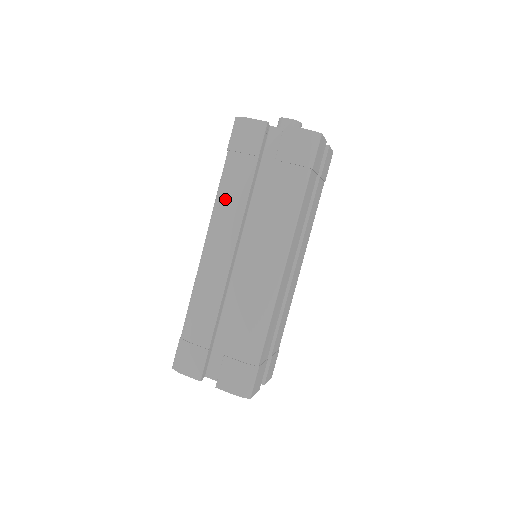
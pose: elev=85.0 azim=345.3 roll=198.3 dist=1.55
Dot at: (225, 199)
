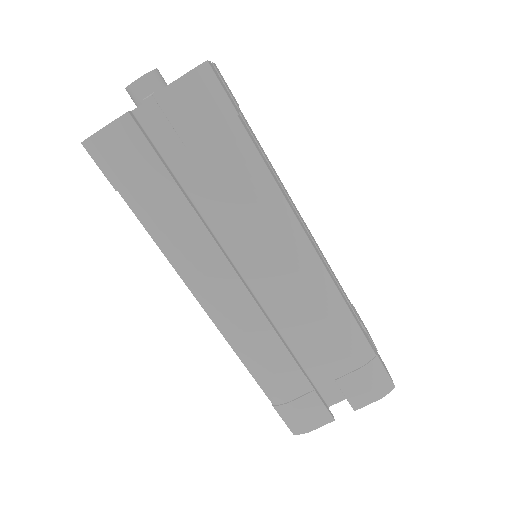
Dot at: (175, 245)
